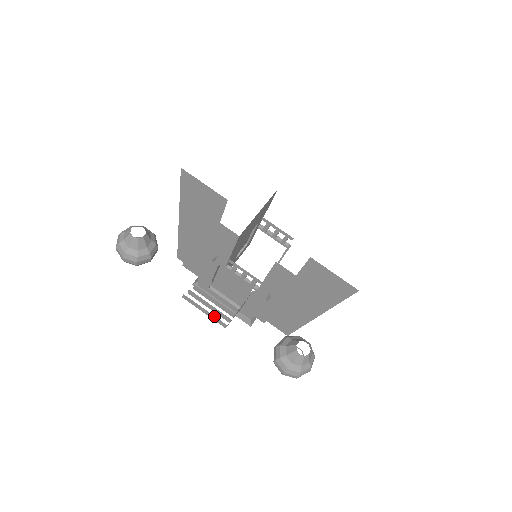
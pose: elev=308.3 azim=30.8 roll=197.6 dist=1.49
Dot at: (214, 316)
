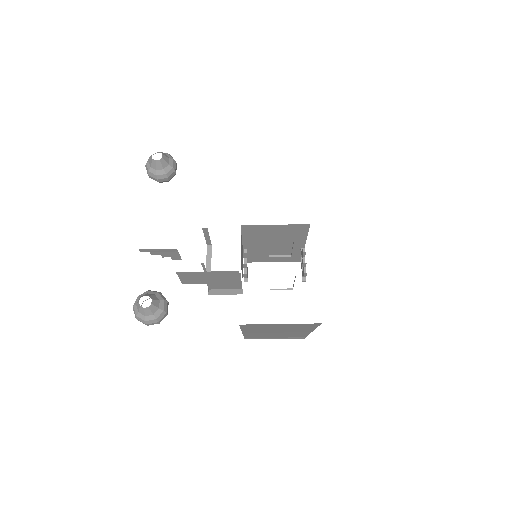
Dot at: occluded
